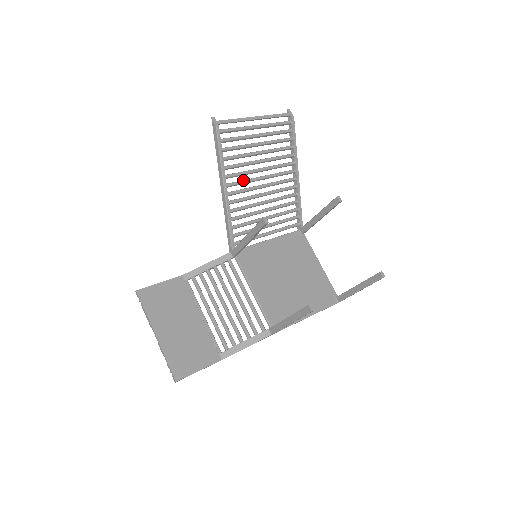
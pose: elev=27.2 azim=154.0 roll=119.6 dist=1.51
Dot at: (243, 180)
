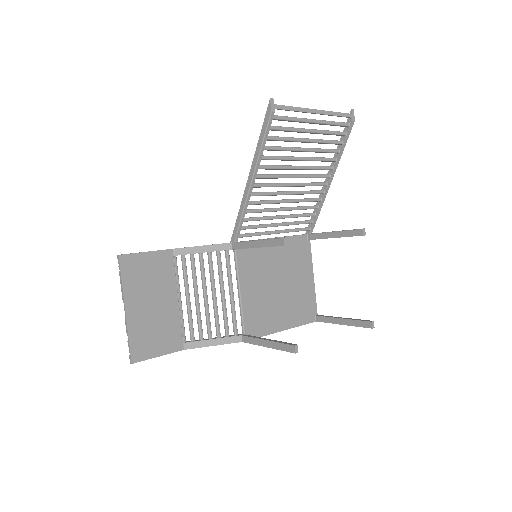
Dot at: (275, 174)
